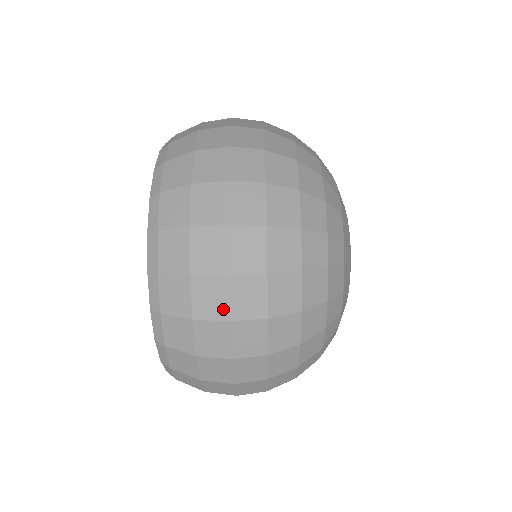
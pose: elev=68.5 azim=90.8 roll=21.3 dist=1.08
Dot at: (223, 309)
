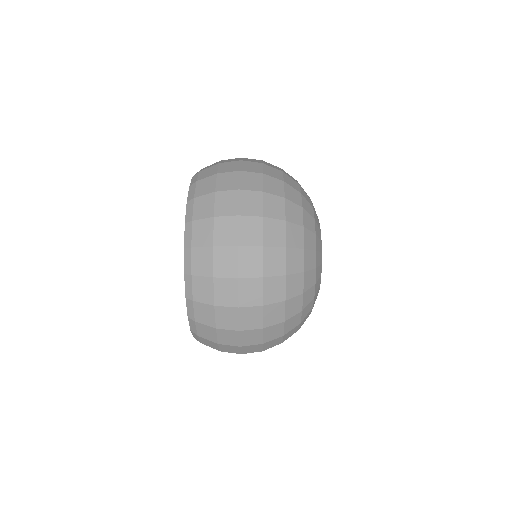
Dot at: occluded
